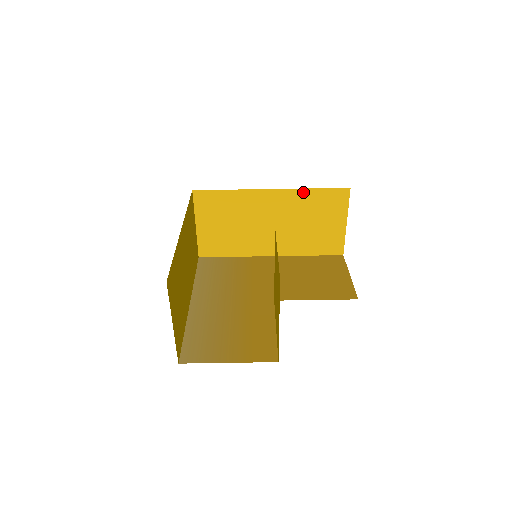
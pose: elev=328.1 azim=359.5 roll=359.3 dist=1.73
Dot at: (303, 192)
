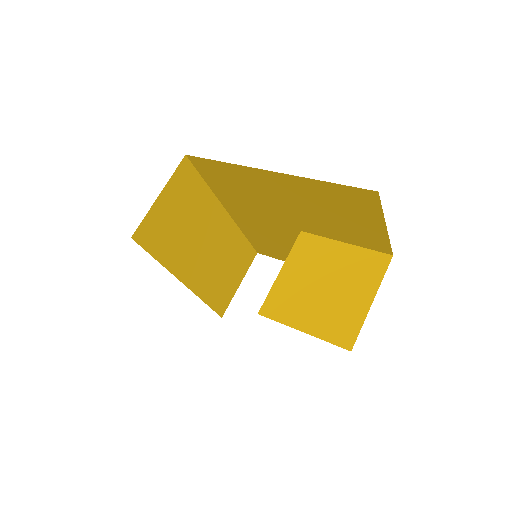
Dot at: (238, 233)
